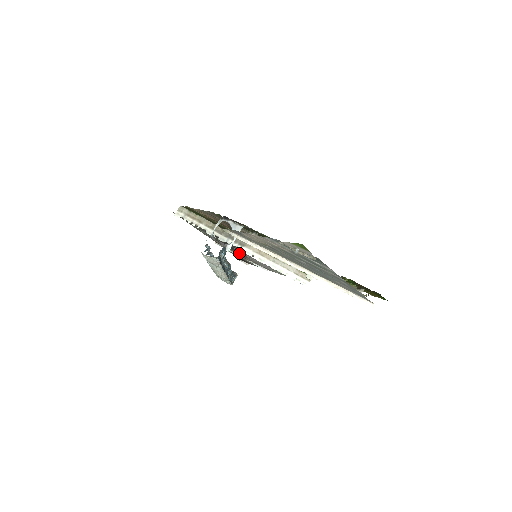
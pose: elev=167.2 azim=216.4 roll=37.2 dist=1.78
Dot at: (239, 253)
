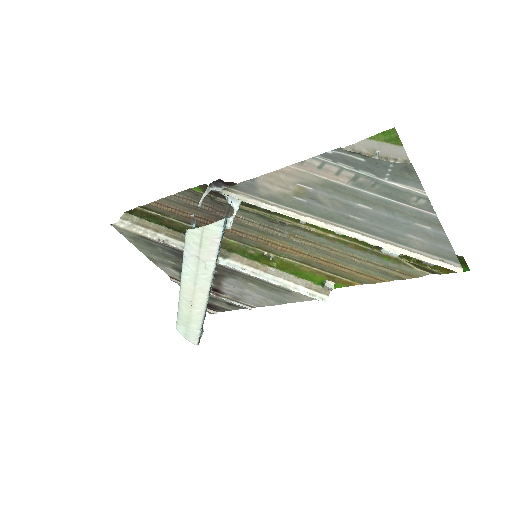
Dot at: occluded
